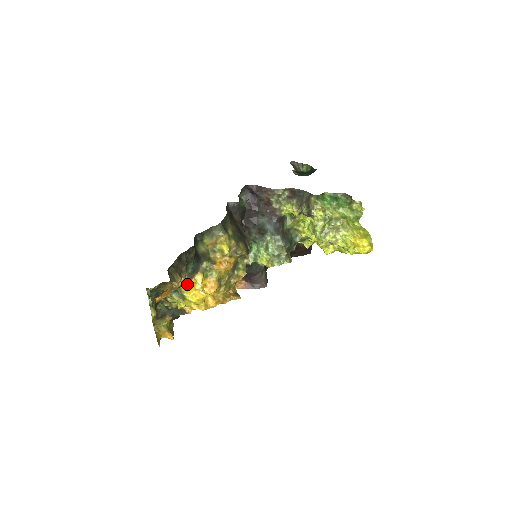
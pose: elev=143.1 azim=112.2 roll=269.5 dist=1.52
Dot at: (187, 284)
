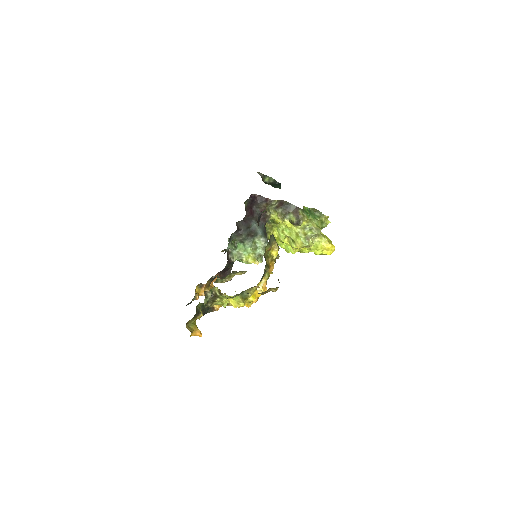
Dot at: (257, 286)
